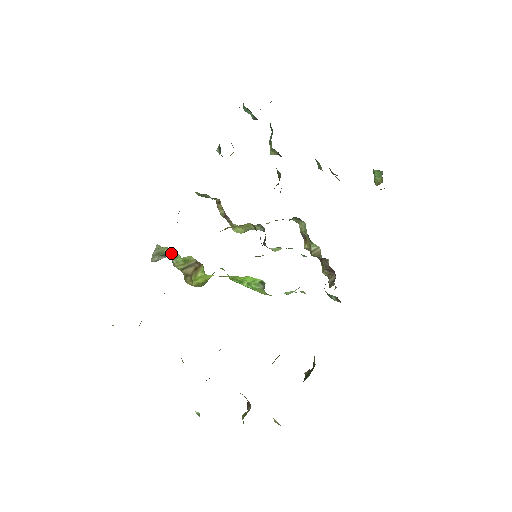
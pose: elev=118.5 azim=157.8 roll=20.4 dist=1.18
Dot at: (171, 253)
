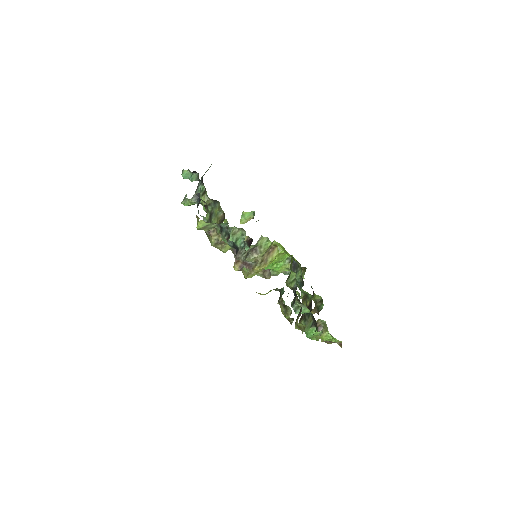
Dot at: (262, 243)
